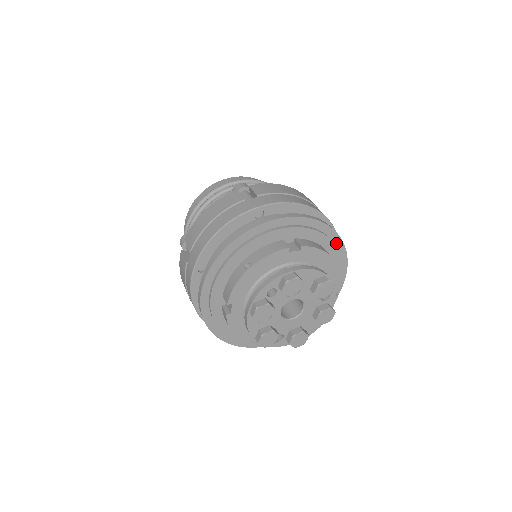
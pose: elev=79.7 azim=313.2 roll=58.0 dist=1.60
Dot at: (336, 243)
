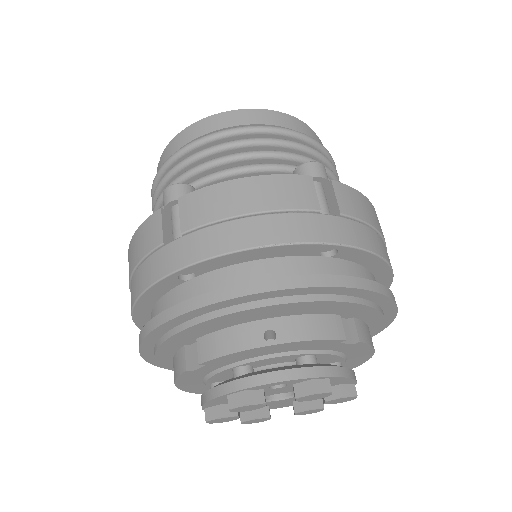
Dot at: occluded
